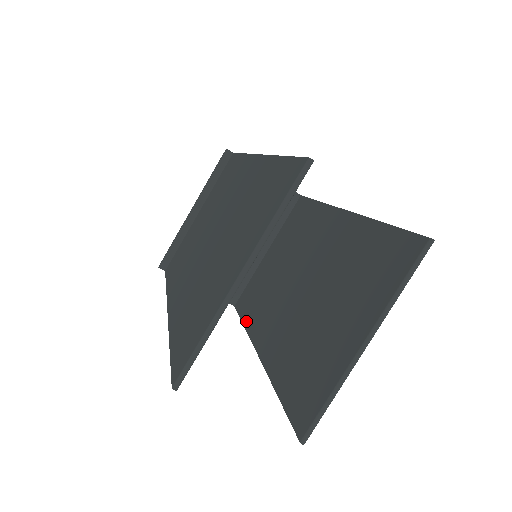
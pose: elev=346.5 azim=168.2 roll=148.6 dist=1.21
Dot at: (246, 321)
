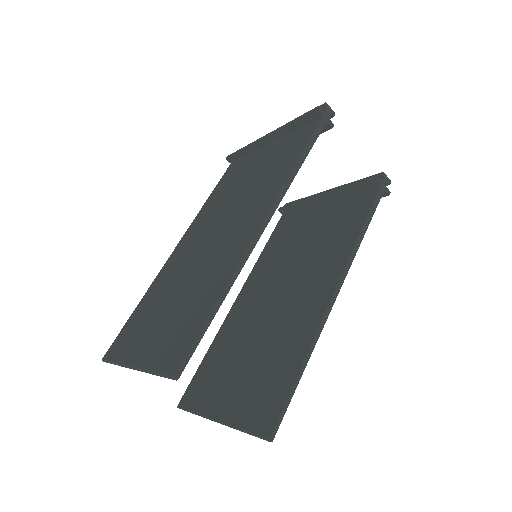
Dot at: (264, 252)
